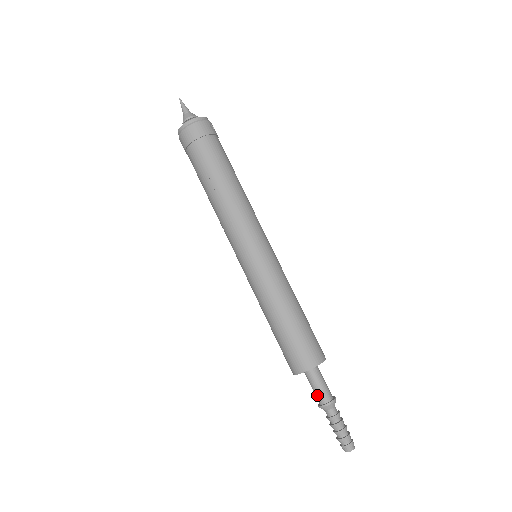
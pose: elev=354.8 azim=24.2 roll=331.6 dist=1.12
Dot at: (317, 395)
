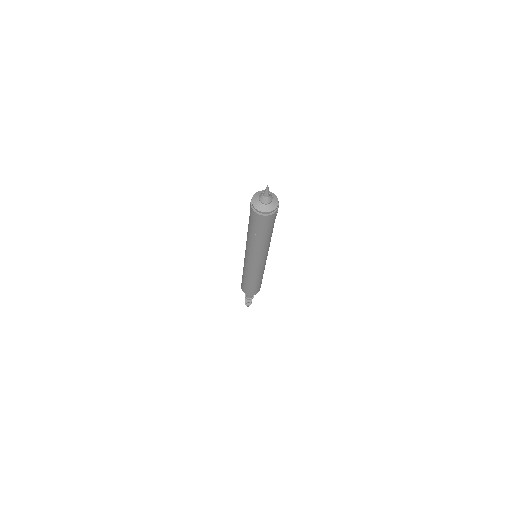
Dot at: (247, 295)
